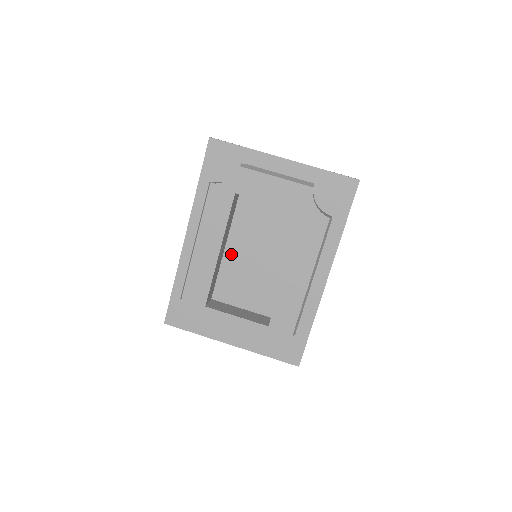
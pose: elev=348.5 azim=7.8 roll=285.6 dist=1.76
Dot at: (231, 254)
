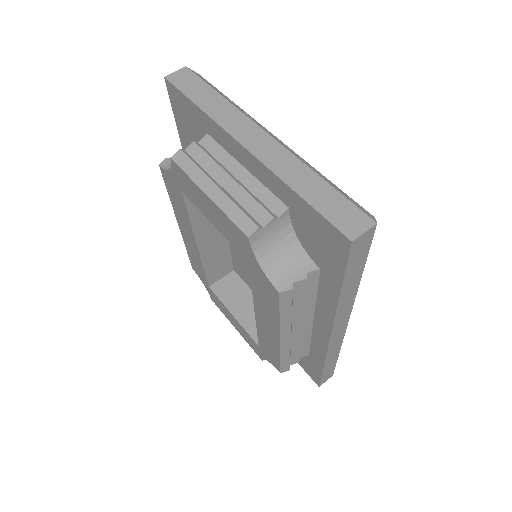
Dot at: occluded
